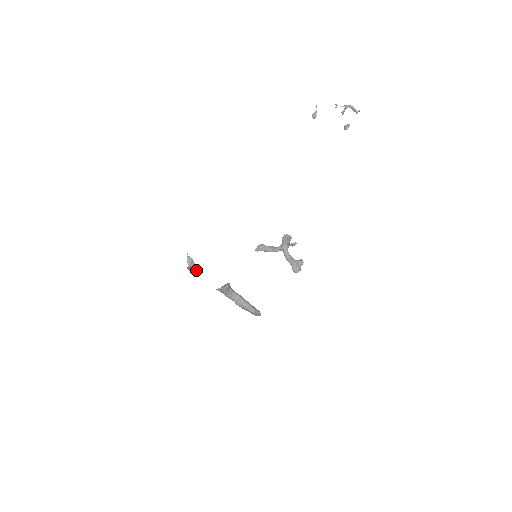
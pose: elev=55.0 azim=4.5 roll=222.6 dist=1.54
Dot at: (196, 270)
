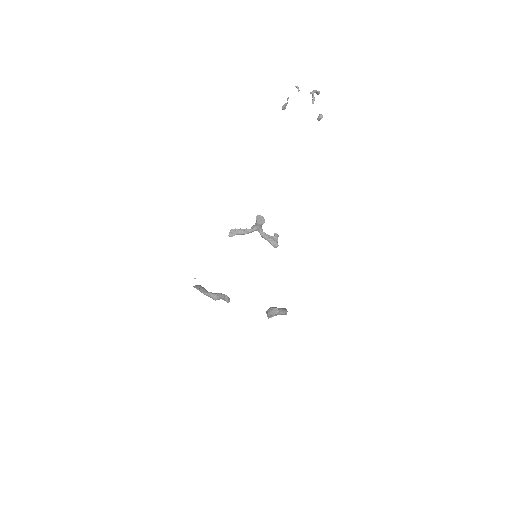
Dot at: occluded
